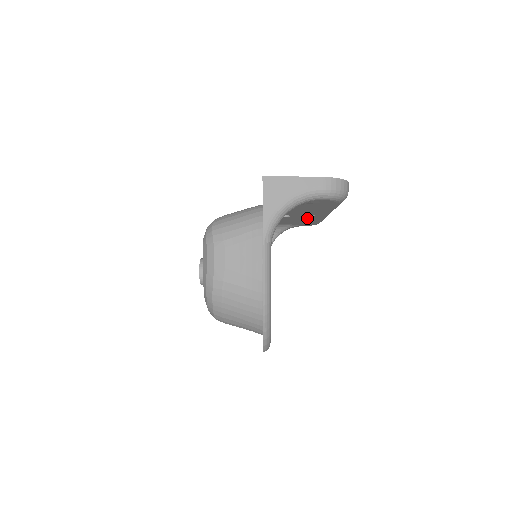
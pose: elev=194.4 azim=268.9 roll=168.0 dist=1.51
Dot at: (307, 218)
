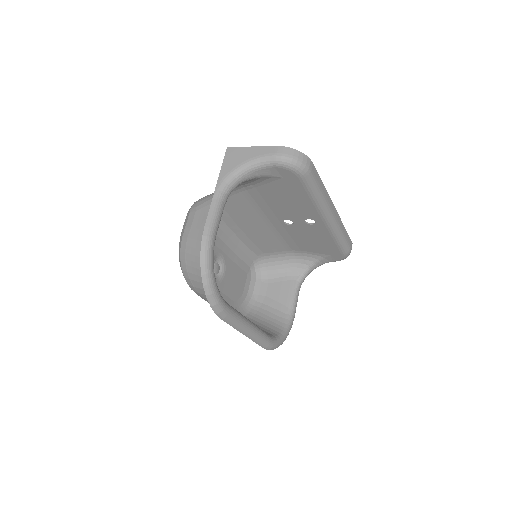
Dot at: (315, 231)
